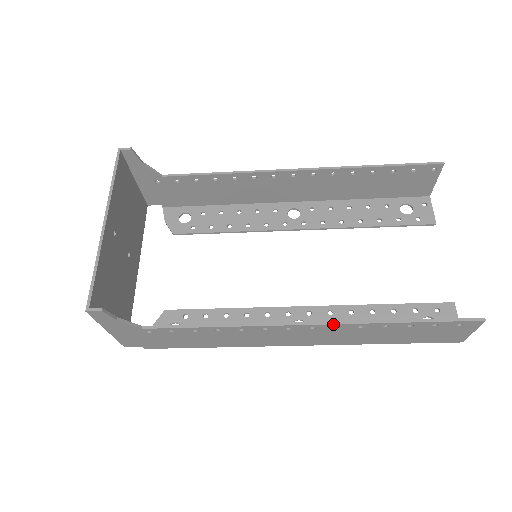
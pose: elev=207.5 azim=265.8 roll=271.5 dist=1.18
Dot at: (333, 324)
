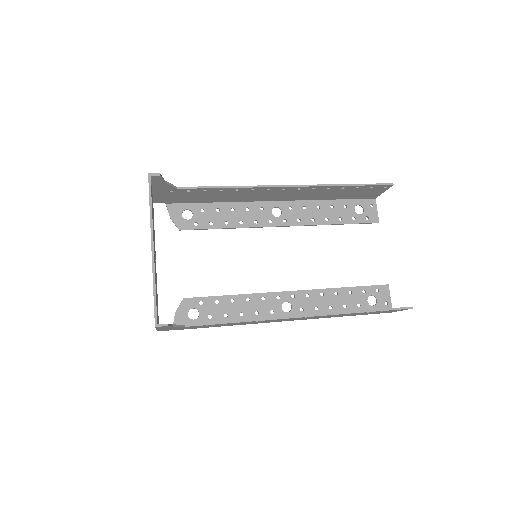
Dot at: occluded
